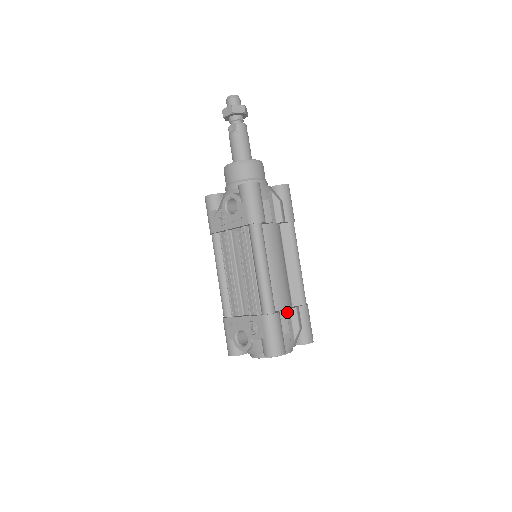
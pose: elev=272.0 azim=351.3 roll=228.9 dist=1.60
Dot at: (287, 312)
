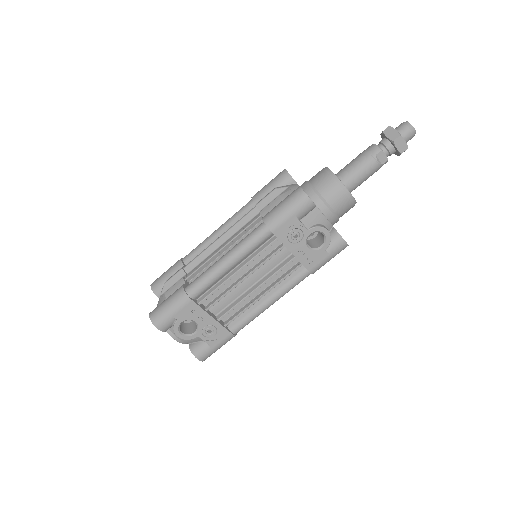
Dot at: occluded
